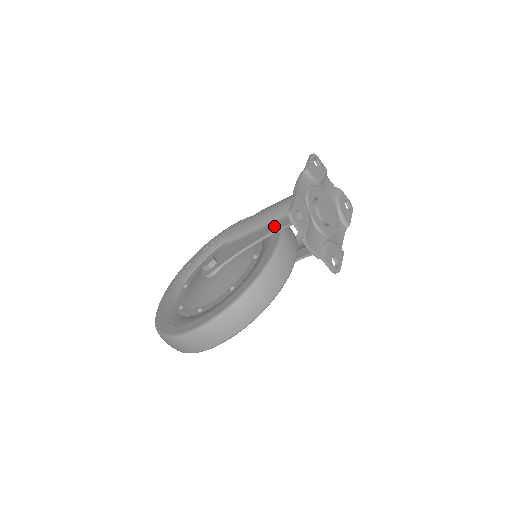
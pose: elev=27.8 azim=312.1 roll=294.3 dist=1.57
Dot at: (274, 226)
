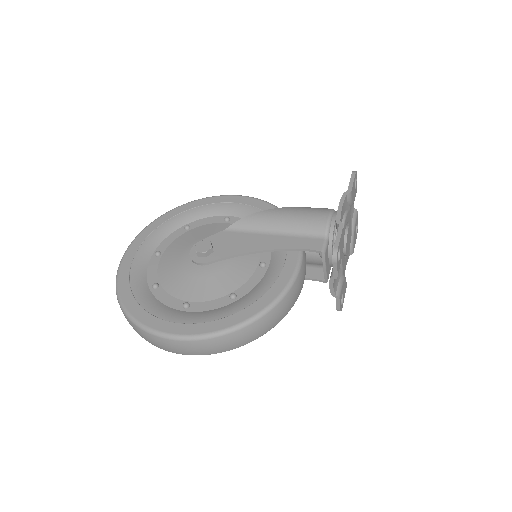
Dot at: (296, 241)
